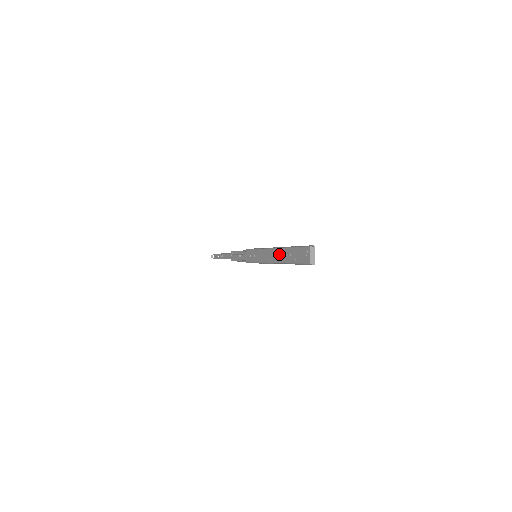
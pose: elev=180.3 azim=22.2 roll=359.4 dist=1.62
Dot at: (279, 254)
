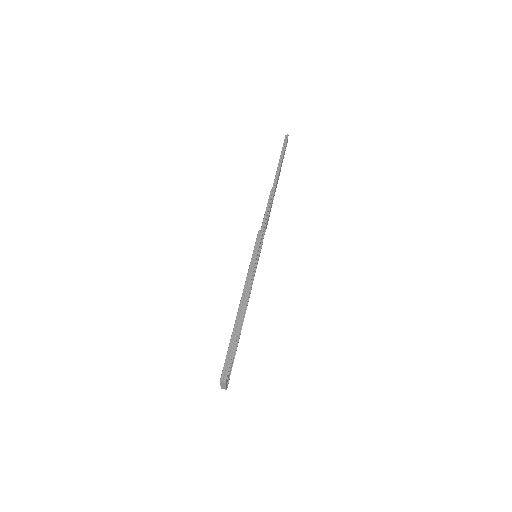
Dot at: occluded
